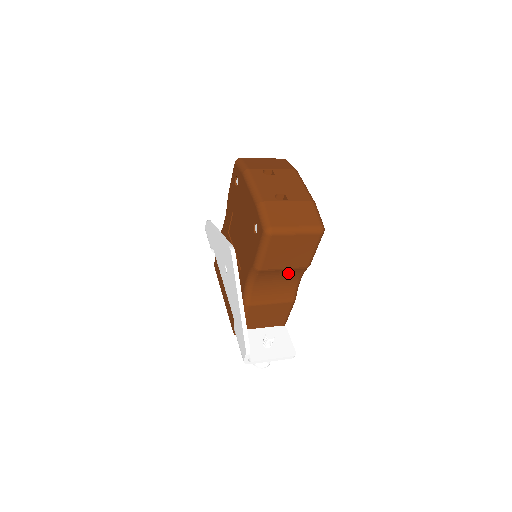
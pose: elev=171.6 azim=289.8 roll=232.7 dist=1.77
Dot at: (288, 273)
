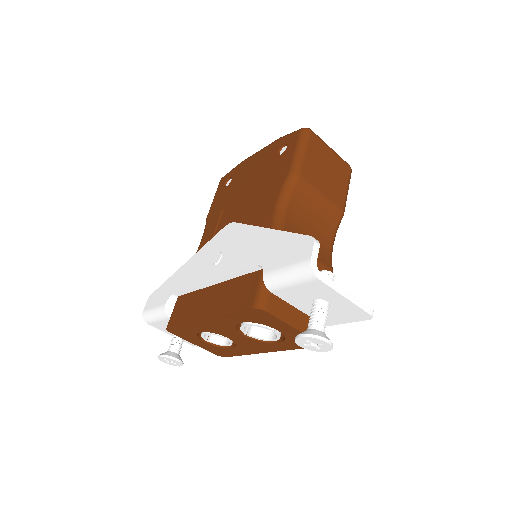
Dot at: (323, 213)
